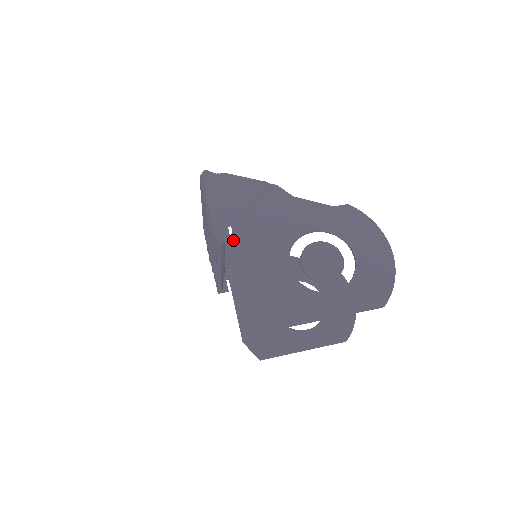
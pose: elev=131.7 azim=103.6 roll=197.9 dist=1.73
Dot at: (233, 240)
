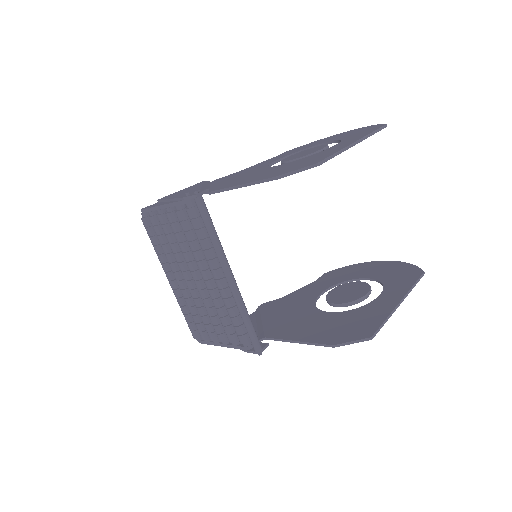
Dot at: occluded
